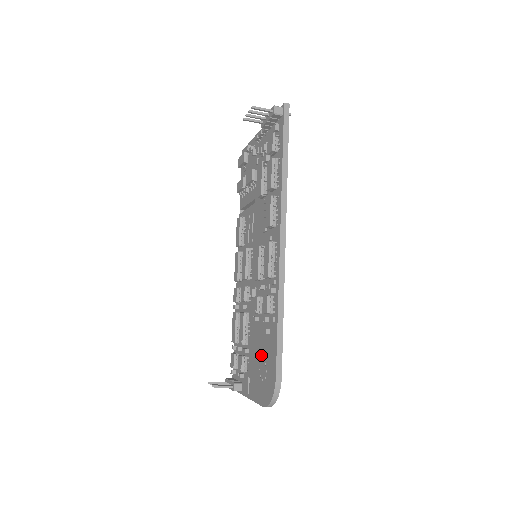
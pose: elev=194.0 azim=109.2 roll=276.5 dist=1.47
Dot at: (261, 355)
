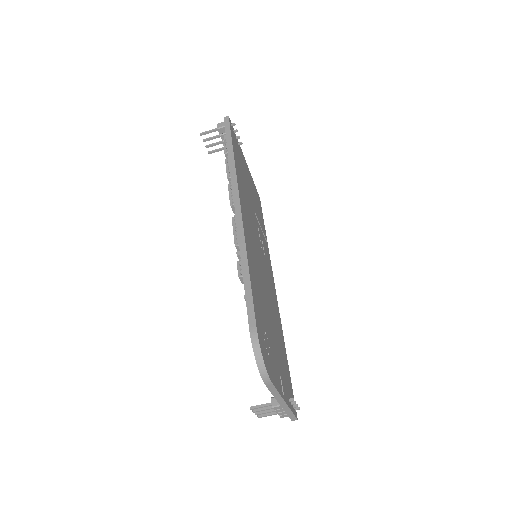
Dot at: occluded
